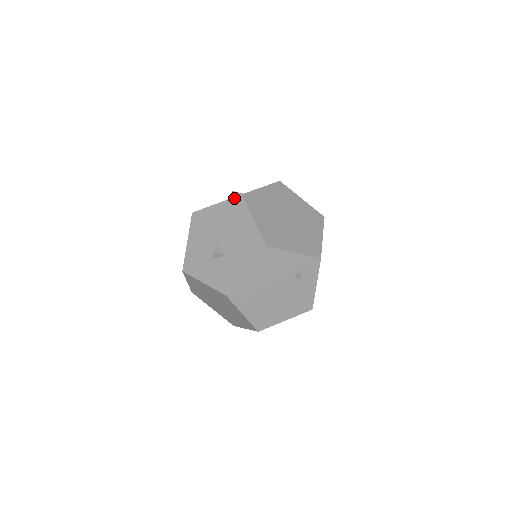
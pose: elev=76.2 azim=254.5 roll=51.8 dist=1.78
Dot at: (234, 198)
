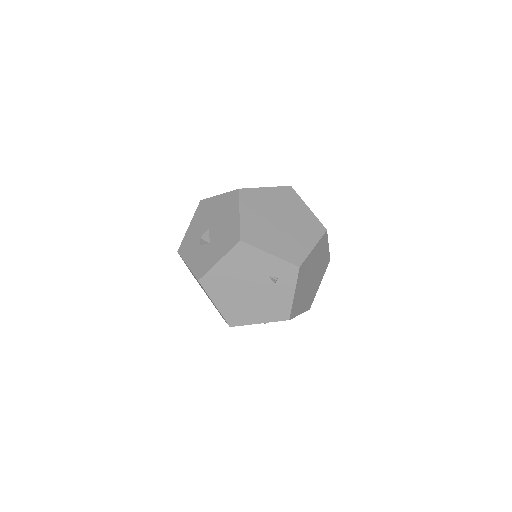
Dot at: (232, 191)
